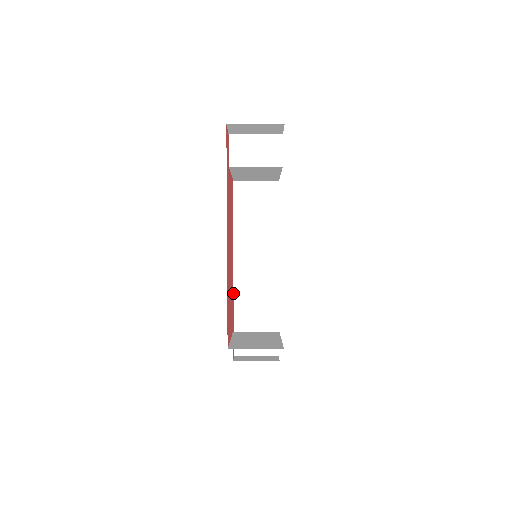
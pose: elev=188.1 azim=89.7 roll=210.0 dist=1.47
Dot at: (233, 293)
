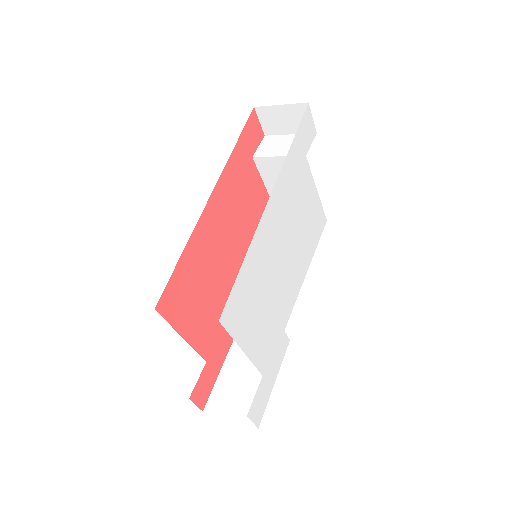
Dot at: occluded
